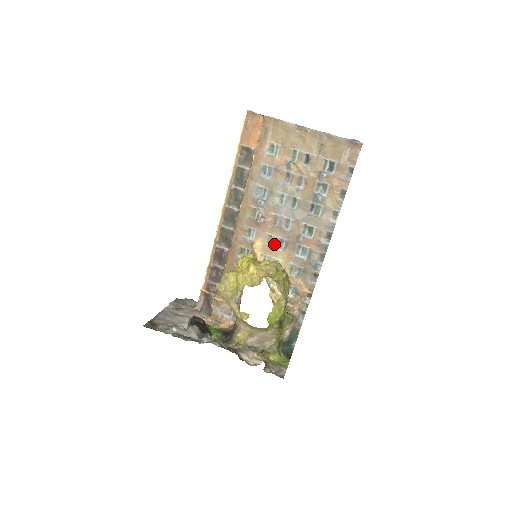
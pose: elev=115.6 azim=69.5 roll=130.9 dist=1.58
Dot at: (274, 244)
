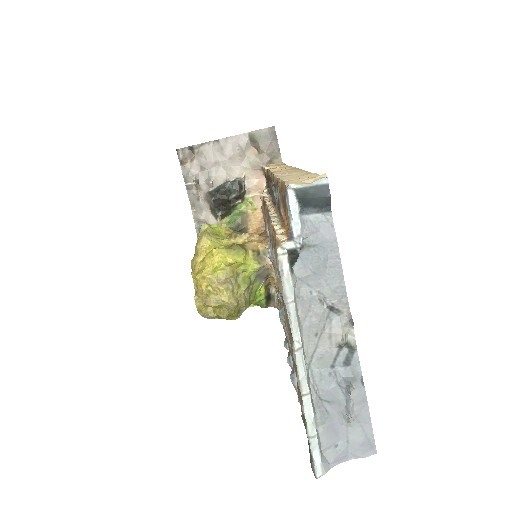
Dot at: occluded
